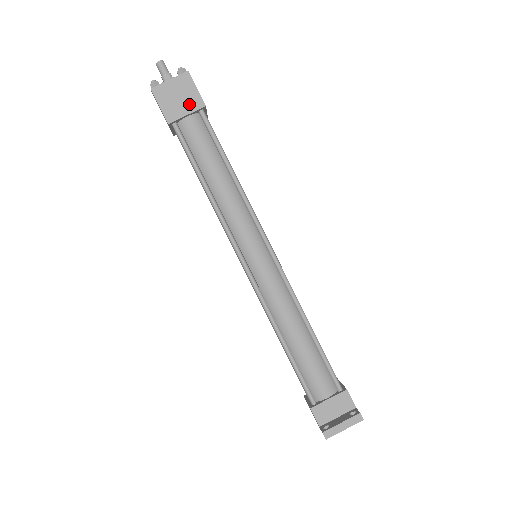
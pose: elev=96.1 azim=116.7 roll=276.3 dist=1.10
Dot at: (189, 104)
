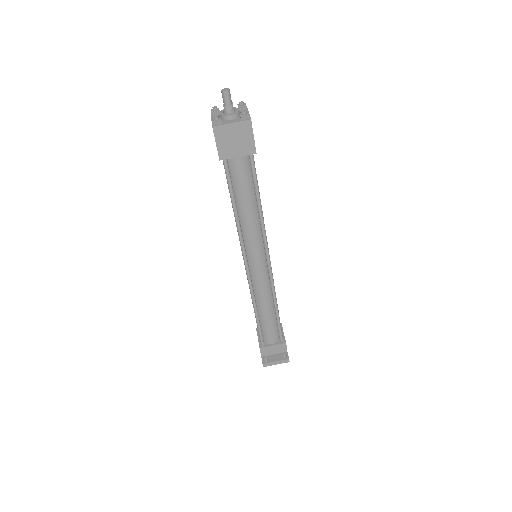
Dot at: (243, 148)
